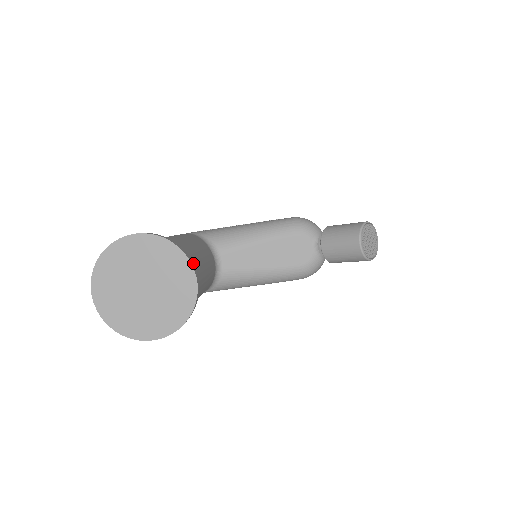
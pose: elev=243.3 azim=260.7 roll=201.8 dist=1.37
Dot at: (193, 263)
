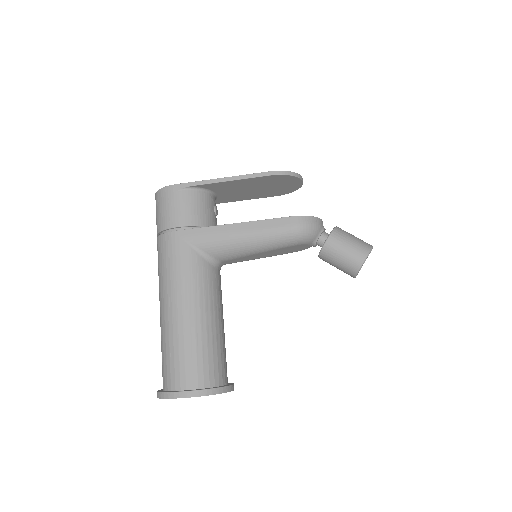
Dot at: (229, 386)
